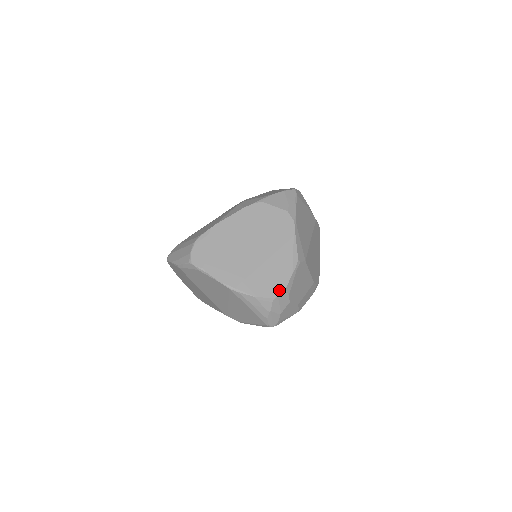
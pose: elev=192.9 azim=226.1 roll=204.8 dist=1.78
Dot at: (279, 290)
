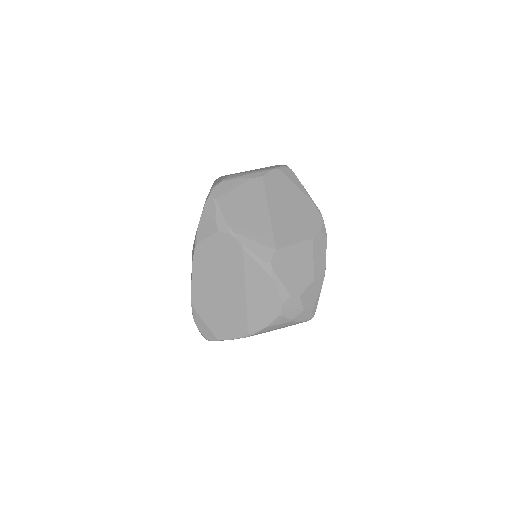
Dot at: (277, 304)
